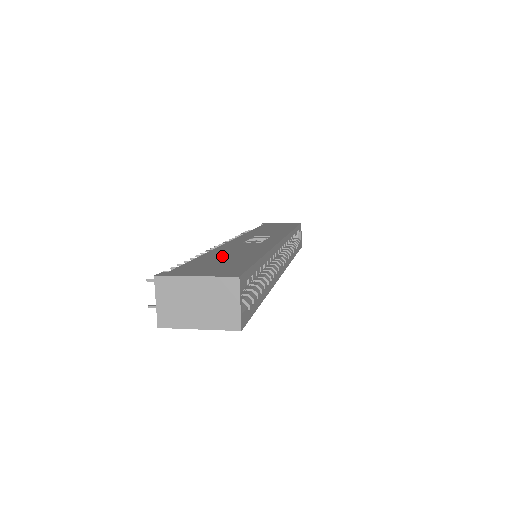
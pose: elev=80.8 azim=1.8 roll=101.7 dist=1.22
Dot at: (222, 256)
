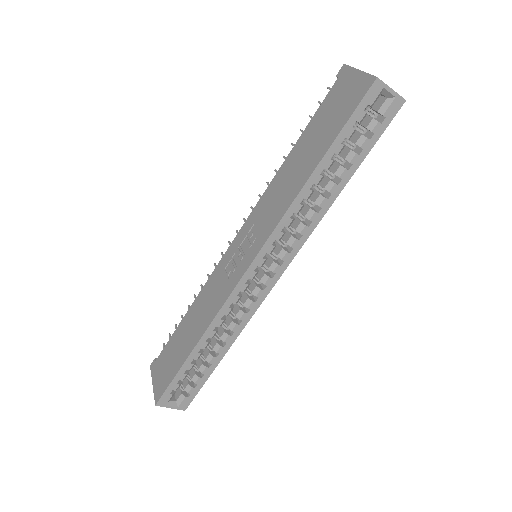
Dot at: (185, 330)
